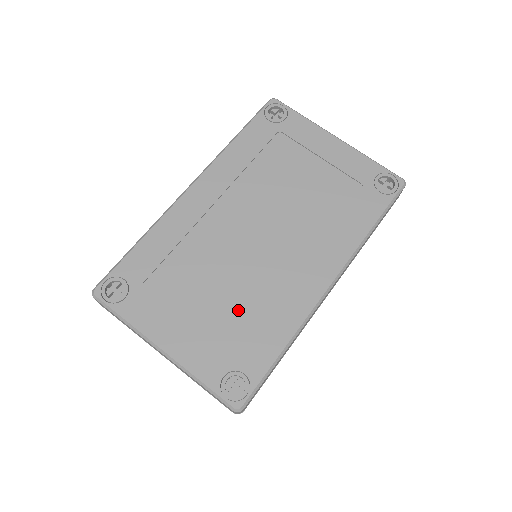
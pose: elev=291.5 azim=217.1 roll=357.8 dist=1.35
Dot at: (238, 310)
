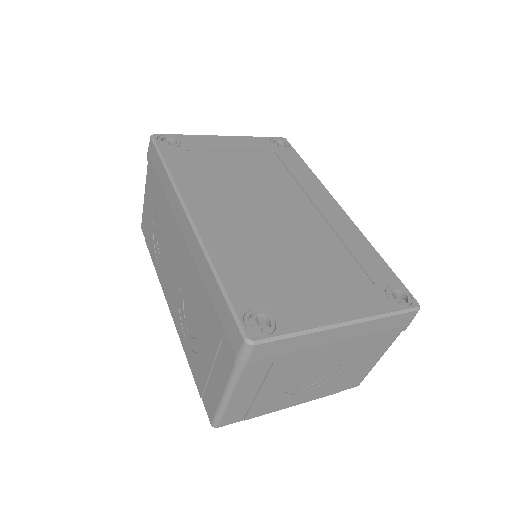
Dot at: (333, 258)
